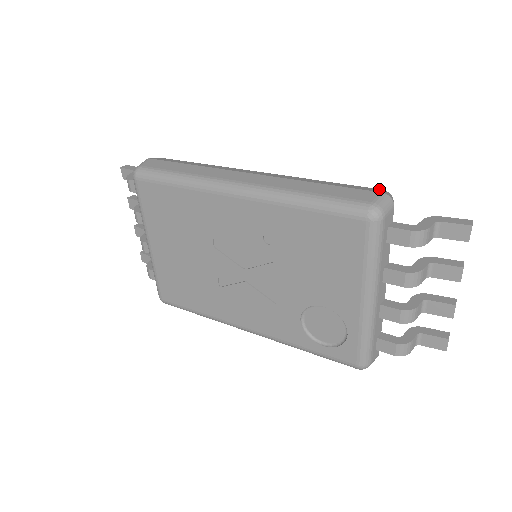
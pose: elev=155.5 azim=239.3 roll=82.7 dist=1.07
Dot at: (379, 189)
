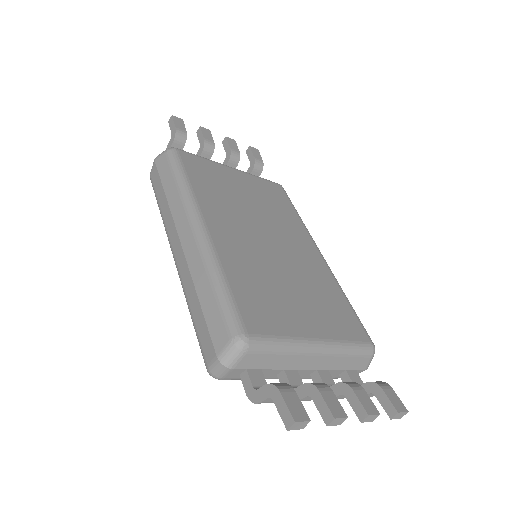
Dot at: (227, 339)
